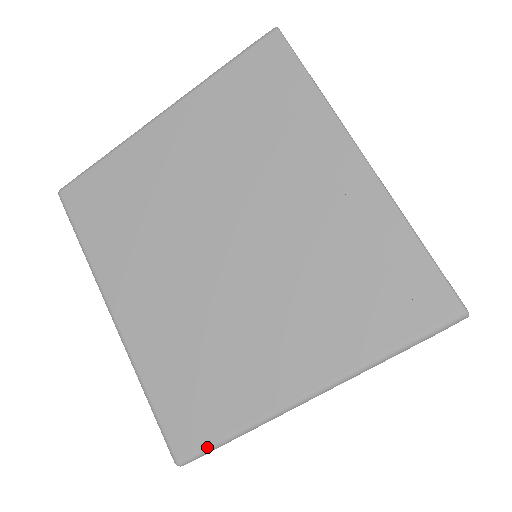
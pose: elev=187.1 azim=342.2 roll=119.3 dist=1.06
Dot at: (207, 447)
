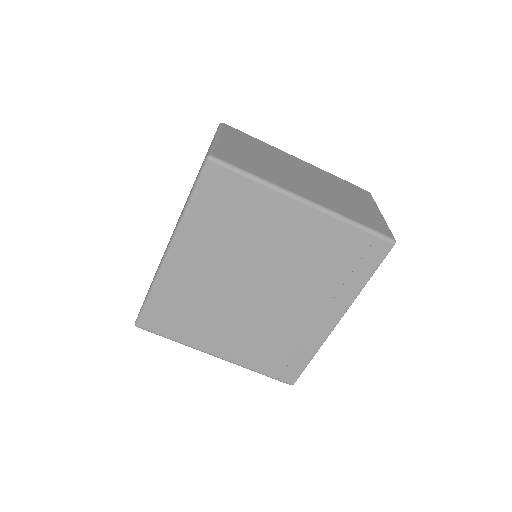
Dot at: (157, 334)
